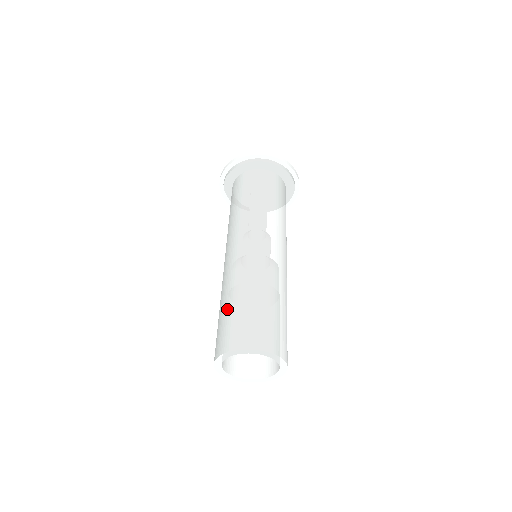
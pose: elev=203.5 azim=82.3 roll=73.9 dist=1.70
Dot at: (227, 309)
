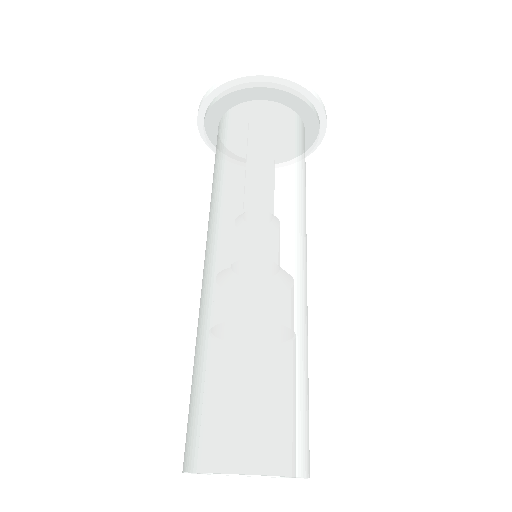
Dot at: (228, 374)
